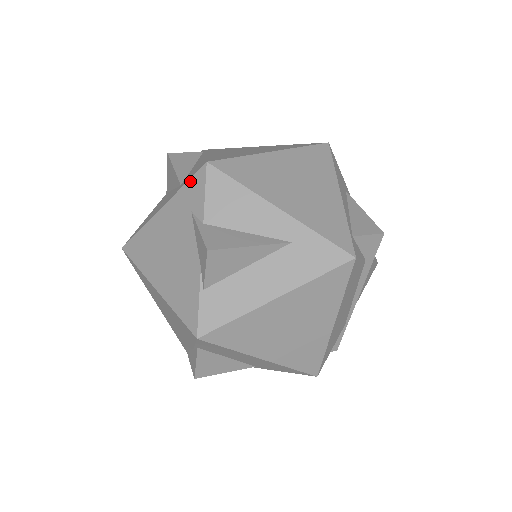
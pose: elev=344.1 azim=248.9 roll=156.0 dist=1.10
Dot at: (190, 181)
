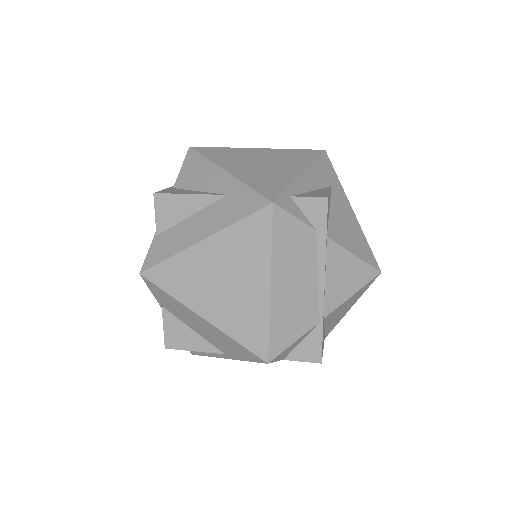
Dot at: occluded
